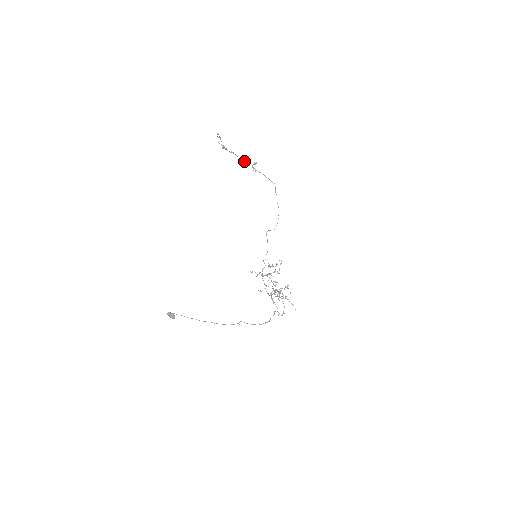
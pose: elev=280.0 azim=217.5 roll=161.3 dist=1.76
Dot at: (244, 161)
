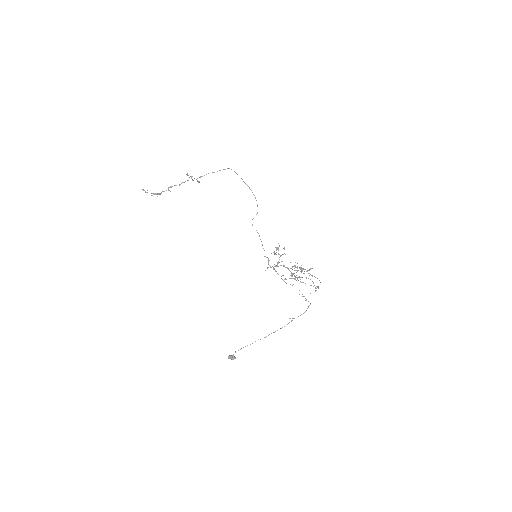
Dot at: occluded
